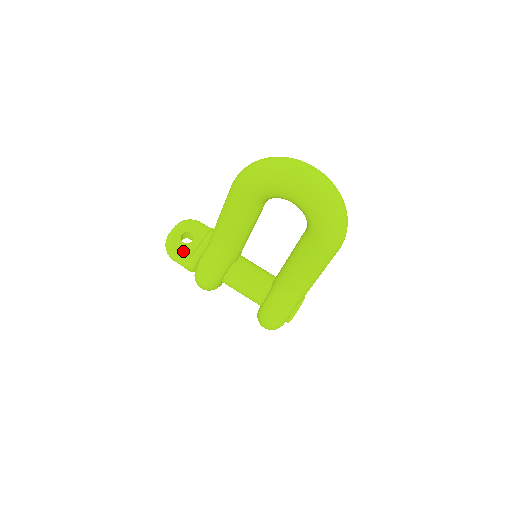
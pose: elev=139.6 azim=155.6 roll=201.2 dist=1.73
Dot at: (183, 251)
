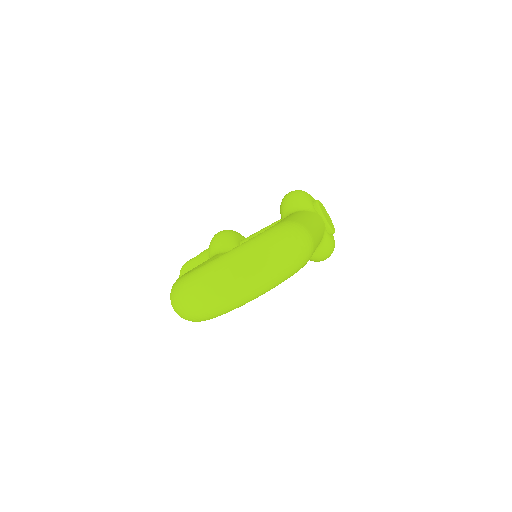
Dot at: occluded
